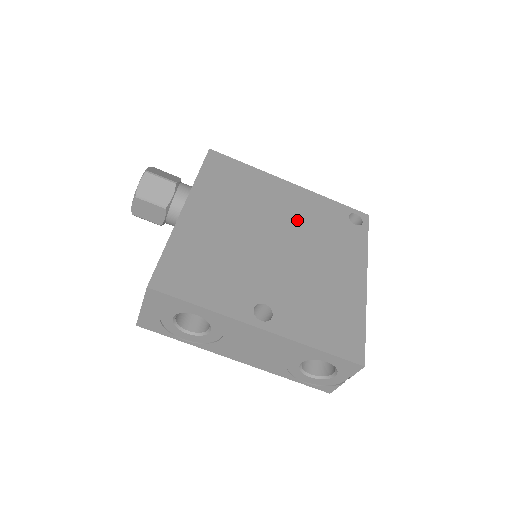
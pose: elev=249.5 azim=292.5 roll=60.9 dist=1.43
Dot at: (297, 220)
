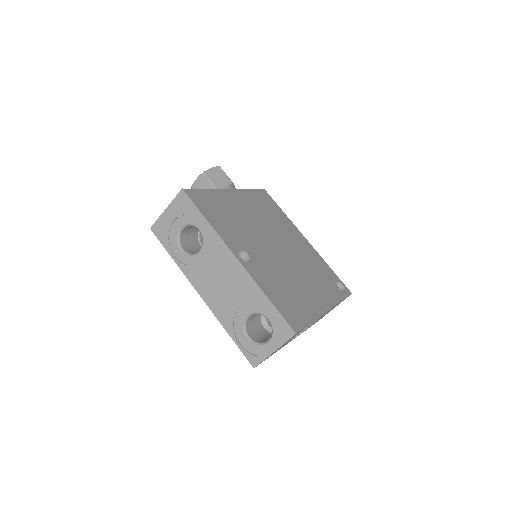
Dot at: (298, 252)
